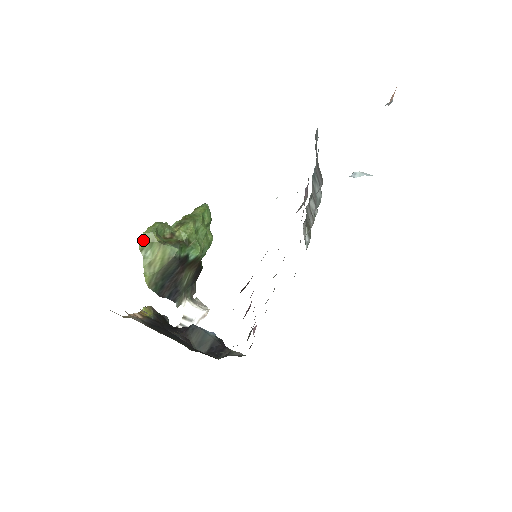
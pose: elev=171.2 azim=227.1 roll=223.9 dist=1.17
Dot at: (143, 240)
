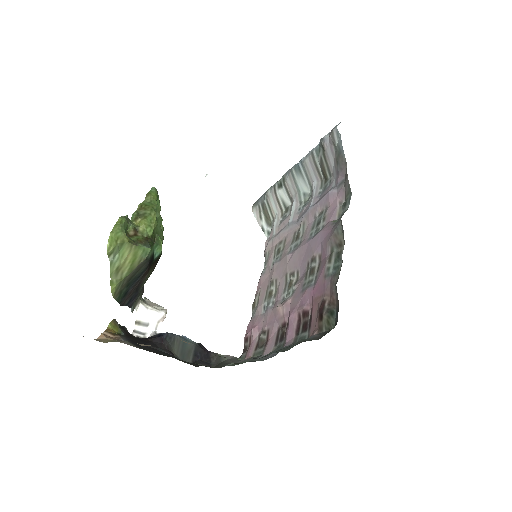
Dot at: (112, 242)
